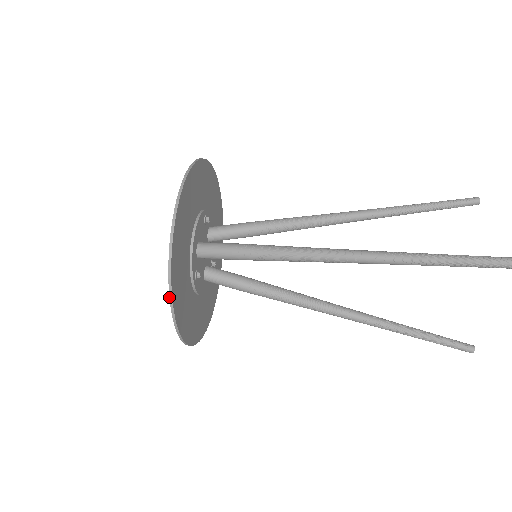
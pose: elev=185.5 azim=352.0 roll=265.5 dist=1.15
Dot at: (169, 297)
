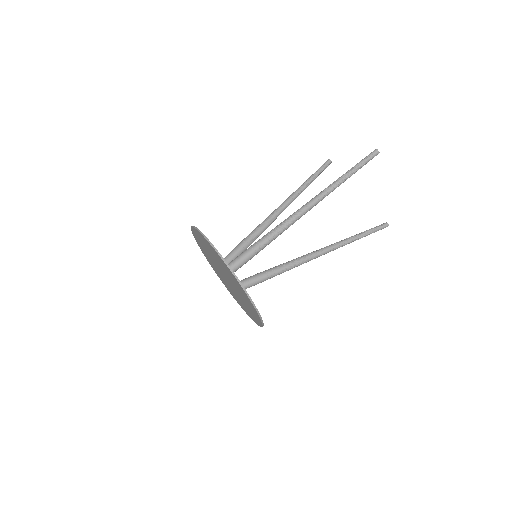
Dot at: (242, 288)
